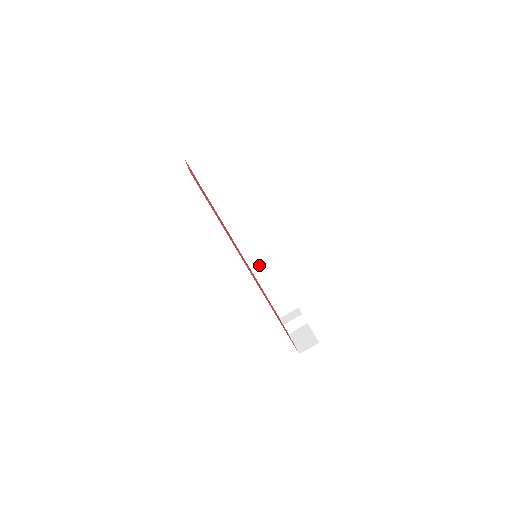
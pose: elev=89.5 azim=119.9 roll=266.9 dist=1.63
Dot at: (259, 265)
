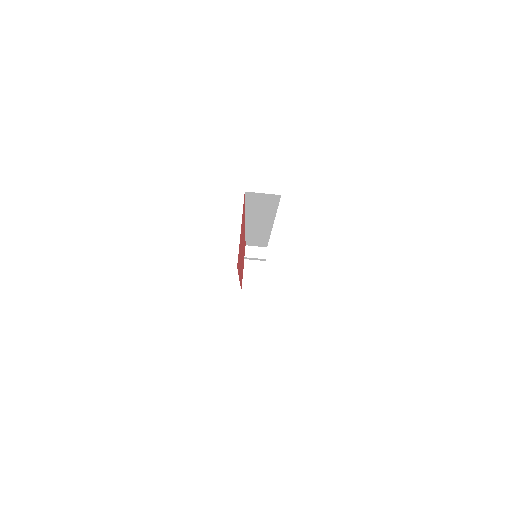
Dot at: (256, 233)
